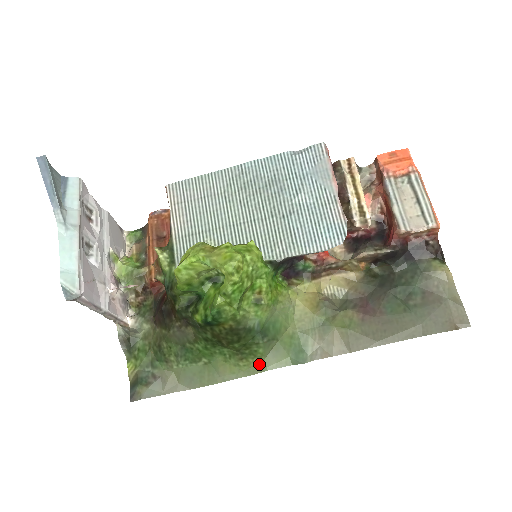
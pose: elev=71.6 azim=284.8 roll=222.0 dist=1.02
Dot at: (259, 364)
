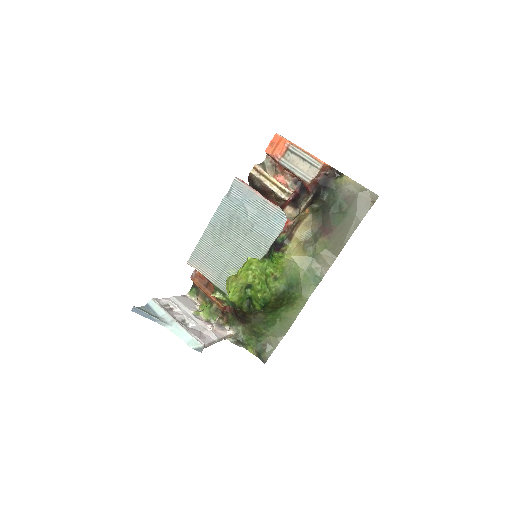
Dot at: (302, 300)
